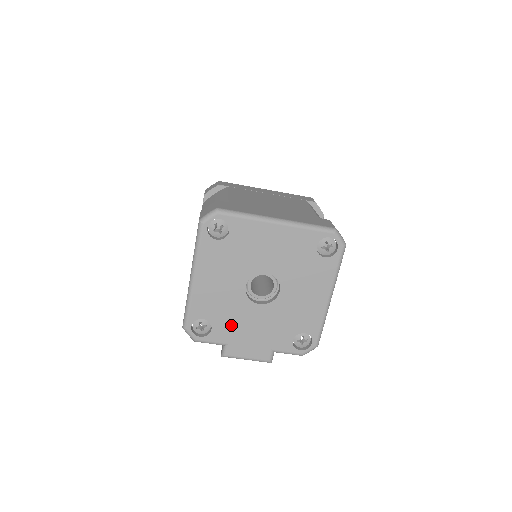
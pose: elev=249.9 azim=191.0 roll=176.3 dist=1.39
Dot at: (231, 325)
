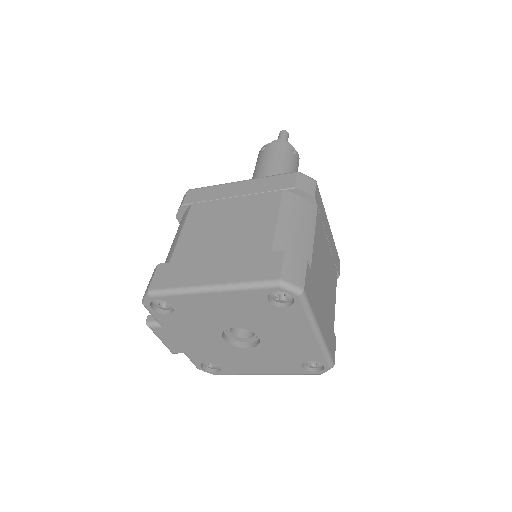
Dot at: (185, 325)
